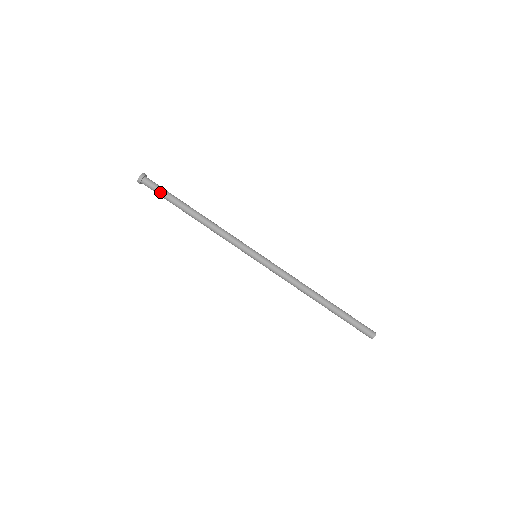
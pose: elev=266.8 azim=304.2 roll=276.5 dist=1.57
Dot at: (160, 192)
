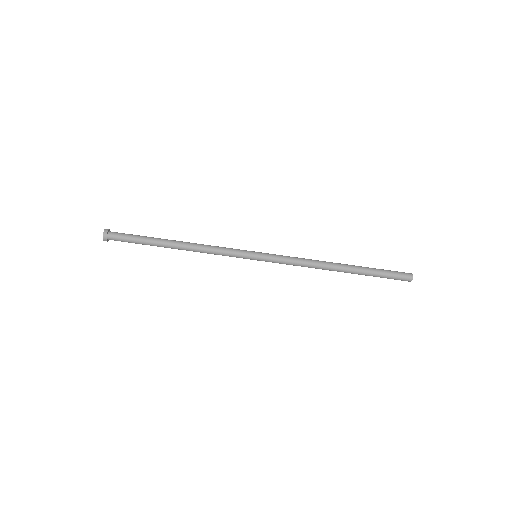
Dot at: (131, 241)
